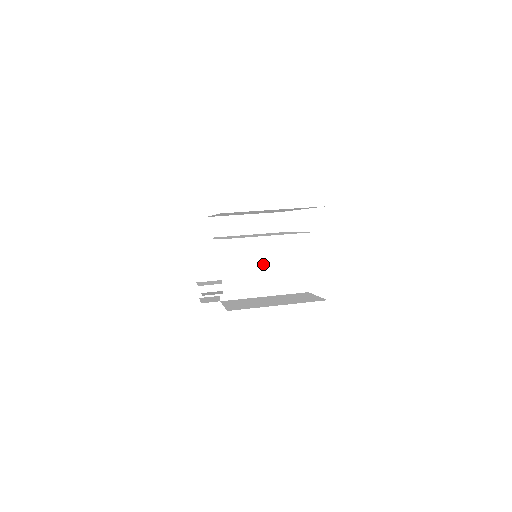
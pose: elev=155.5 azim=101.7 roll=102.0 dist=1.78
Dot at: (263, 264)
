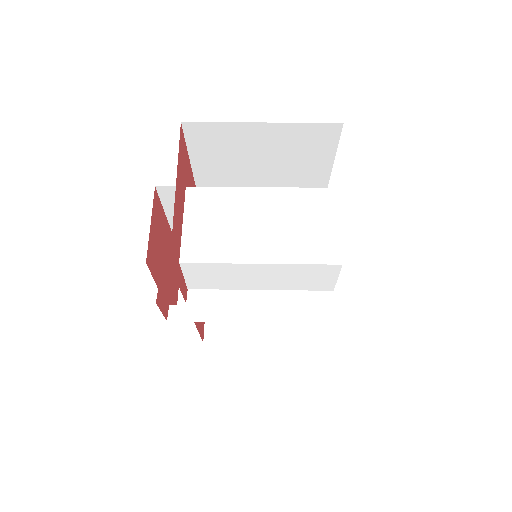
Dot at: (249, 225)
